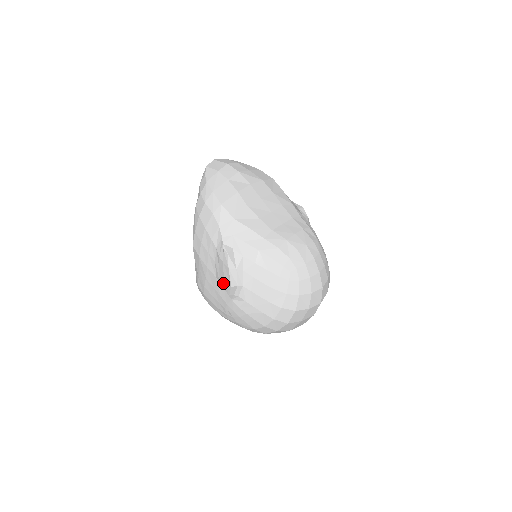
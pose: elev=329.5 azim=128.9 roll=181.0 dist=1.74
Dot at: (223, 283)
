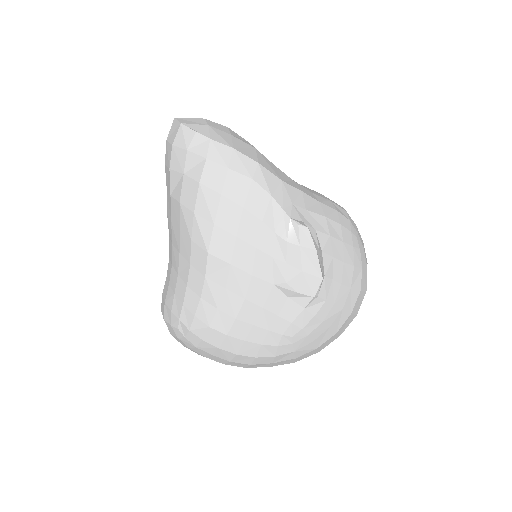
Dot at: (299, 283)
